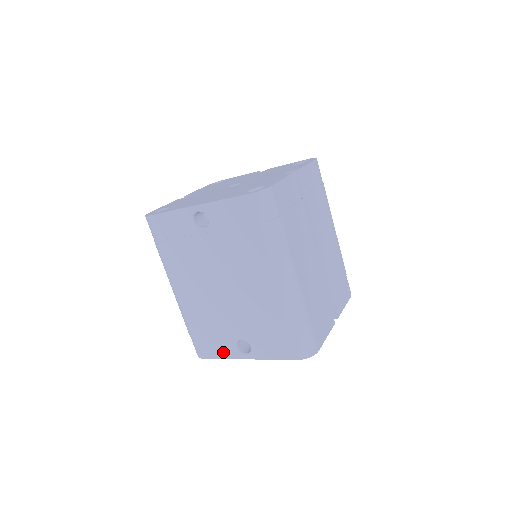
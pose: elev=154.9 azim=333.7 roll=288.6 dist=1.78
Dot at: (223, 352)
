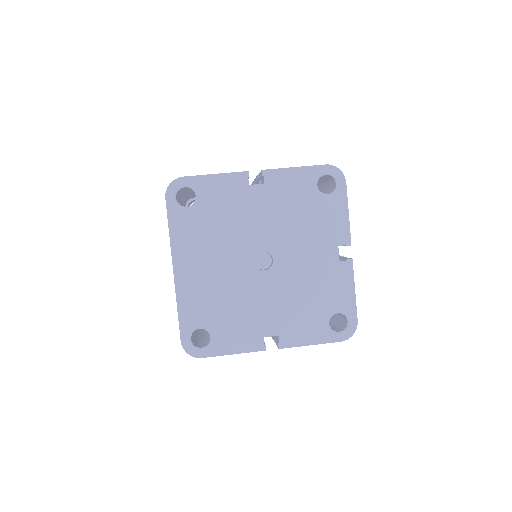
Dot at: occluded
